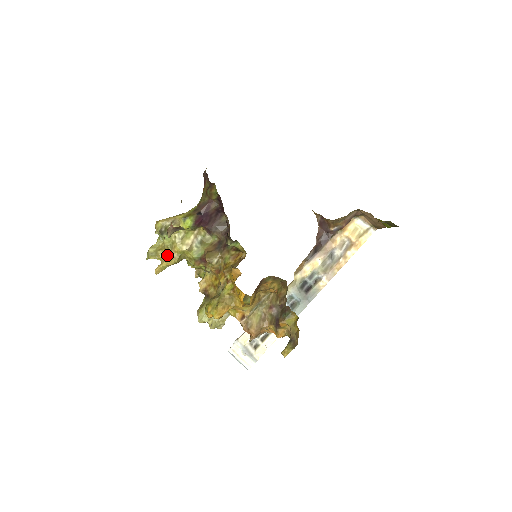
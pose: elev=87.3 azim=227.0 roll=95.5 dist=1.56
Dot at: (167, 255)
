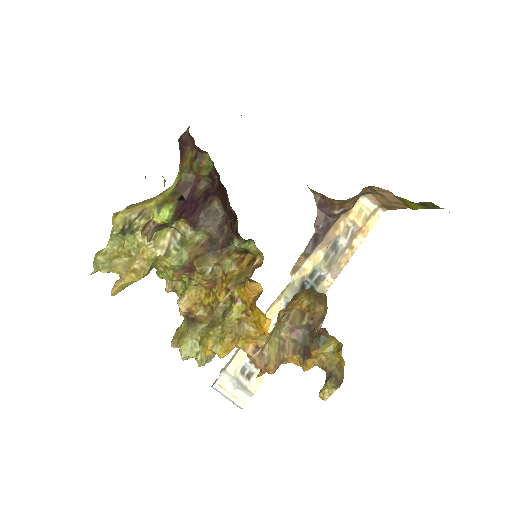
Dot at: (130, 265)
